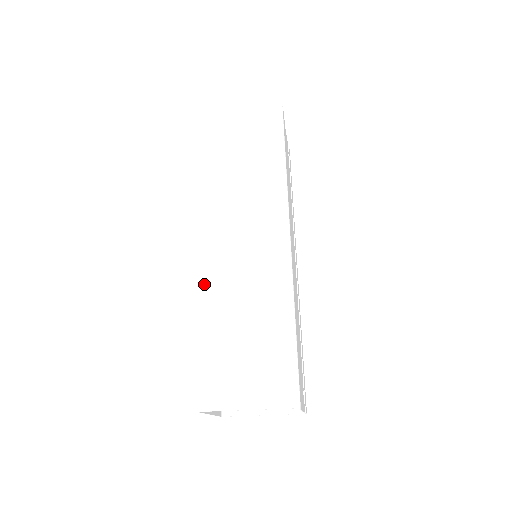
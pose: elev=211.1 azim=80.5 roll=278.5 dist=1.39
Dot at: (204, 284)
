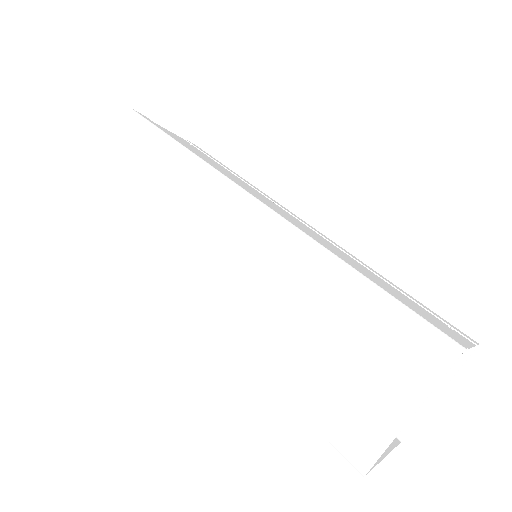
Dot at: (230, 336)
